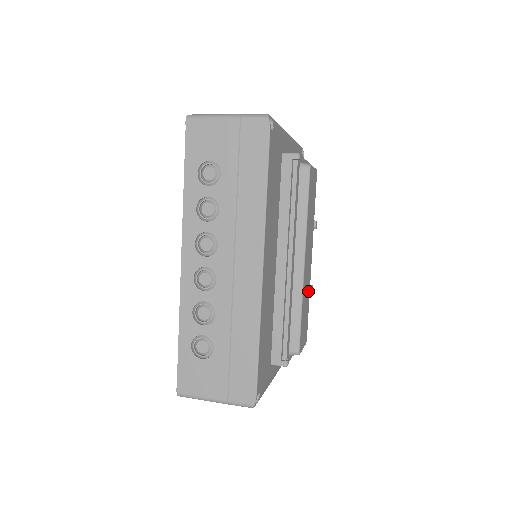
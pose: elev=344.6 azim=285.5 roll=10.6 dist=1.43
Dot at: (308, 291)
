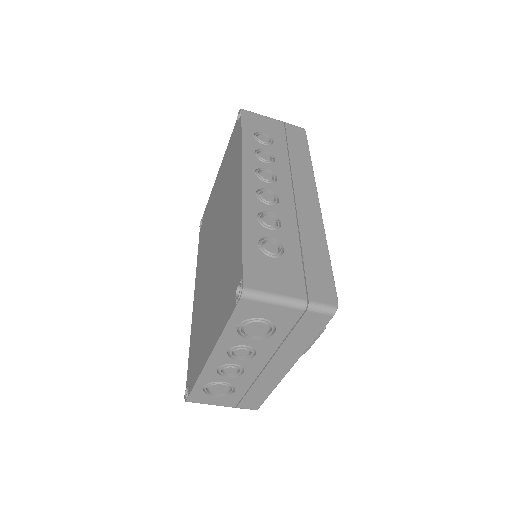
Dot at: occluded
